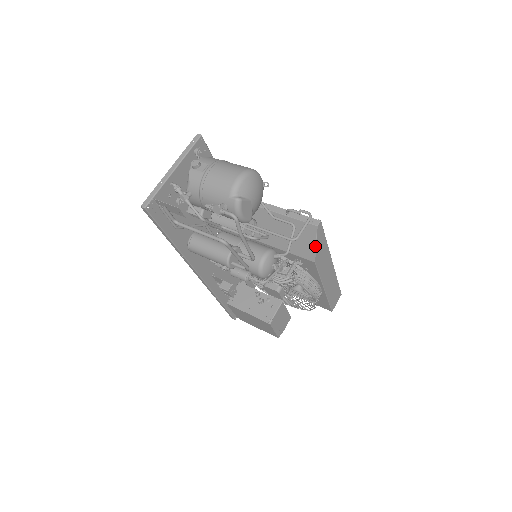
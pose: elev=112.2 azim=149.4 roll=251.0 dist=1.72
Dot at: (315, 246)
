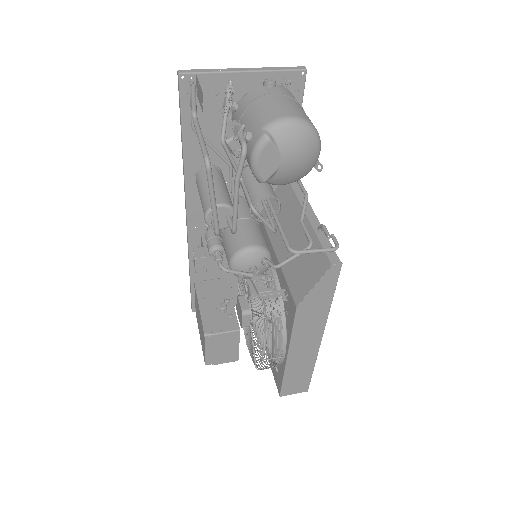
Dot at: (312, 288)
